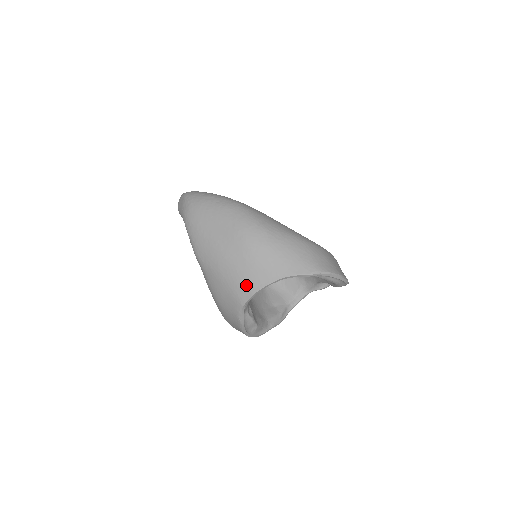
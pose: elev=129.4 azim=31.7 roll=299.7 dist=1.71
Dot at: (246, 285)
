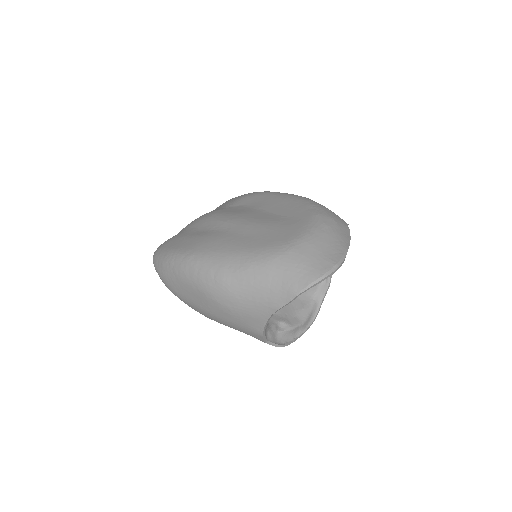
Dot at: (250, 331)
